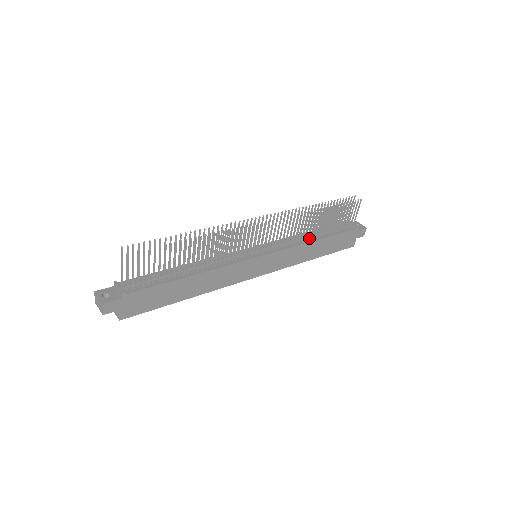
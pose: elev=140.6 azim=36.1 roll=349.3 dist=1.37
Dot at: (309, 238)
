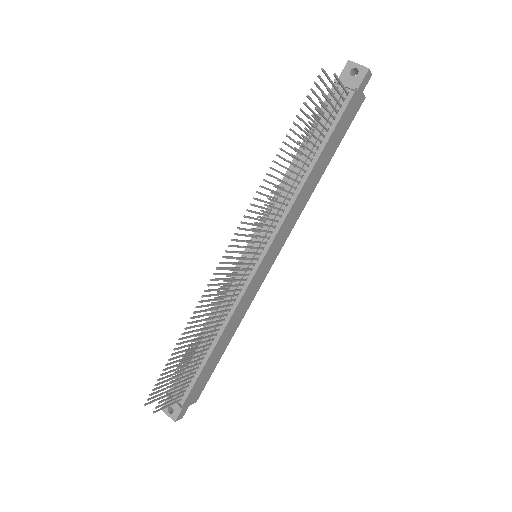
Dot at: (298, 178)
